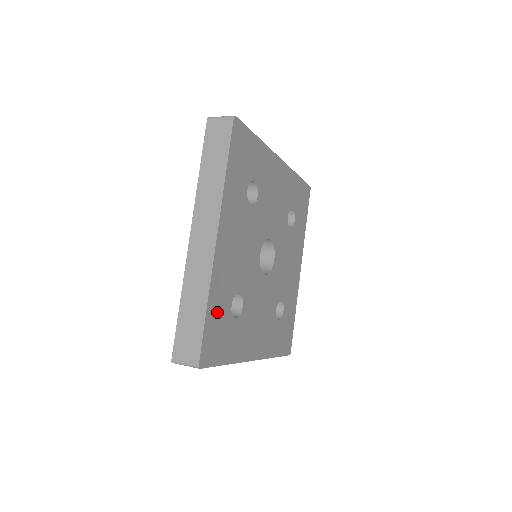
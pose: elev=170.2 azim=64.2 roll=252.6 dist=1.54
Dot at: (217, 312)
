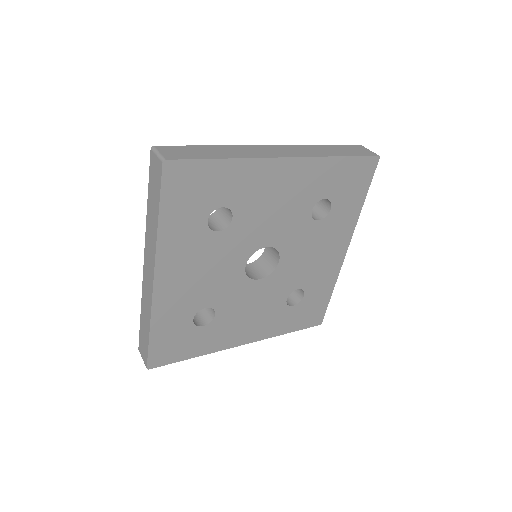
Dot at: (168, 330)
